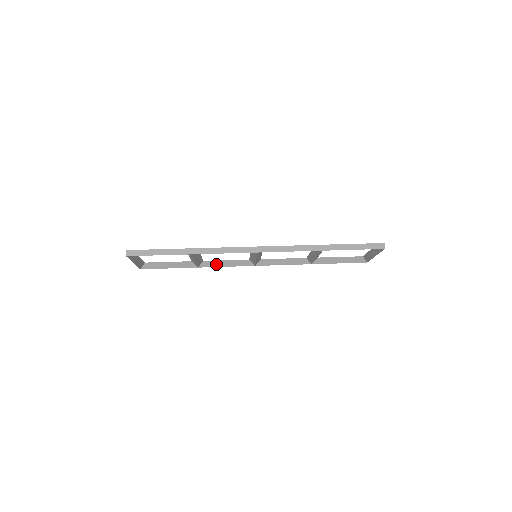
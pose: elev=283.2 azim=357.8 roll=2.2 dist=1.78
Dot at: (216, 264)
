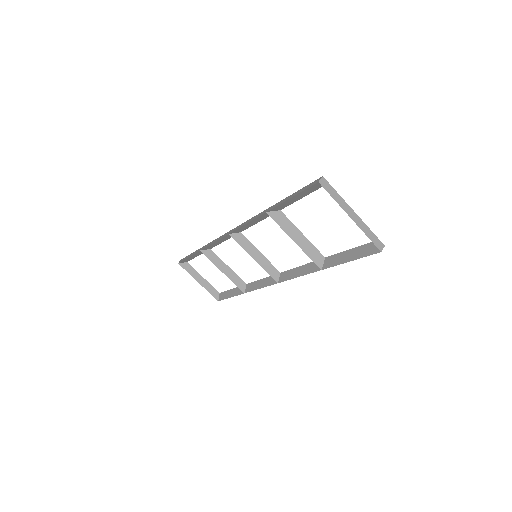
Dot at: (254, 287)
